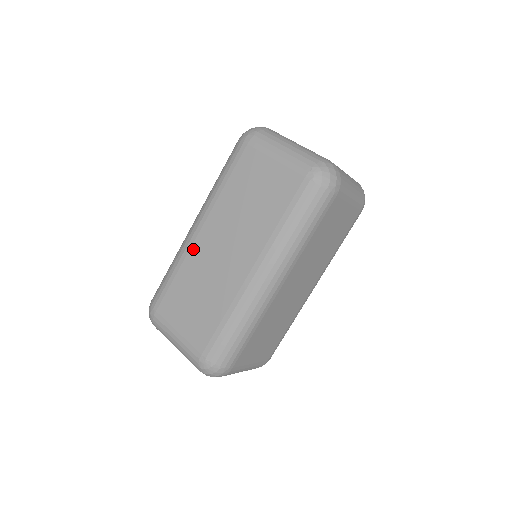
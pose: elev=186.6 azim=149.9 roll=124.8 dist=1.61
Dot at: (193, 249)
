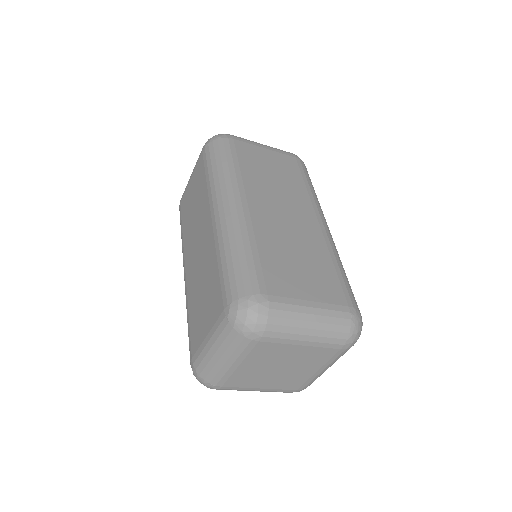
Dot at: (187, 283)
